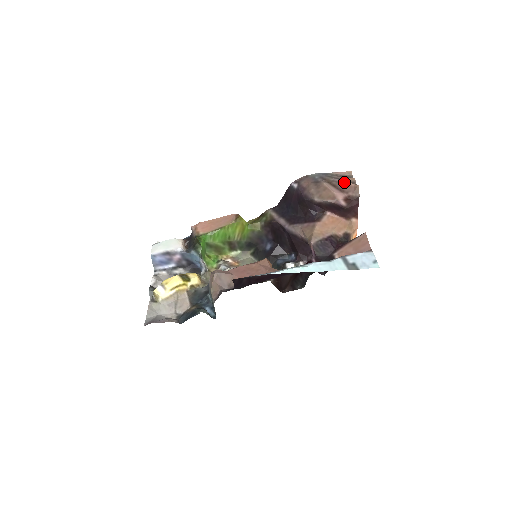
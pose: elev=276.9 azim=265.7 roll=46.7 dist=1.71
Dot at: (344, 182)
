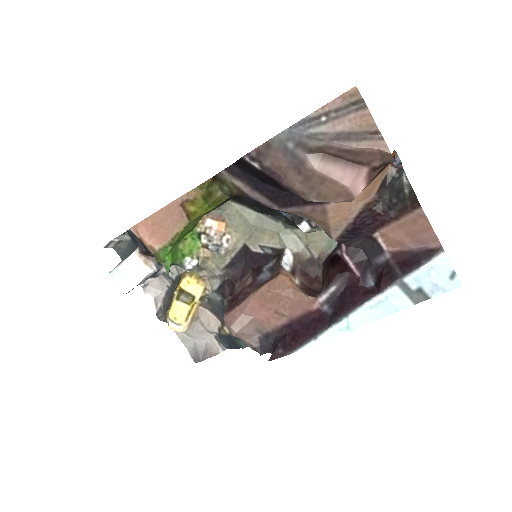
Dot at: (355, 150)
